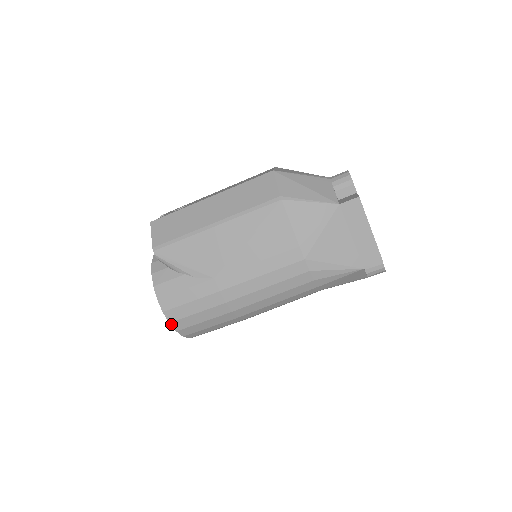
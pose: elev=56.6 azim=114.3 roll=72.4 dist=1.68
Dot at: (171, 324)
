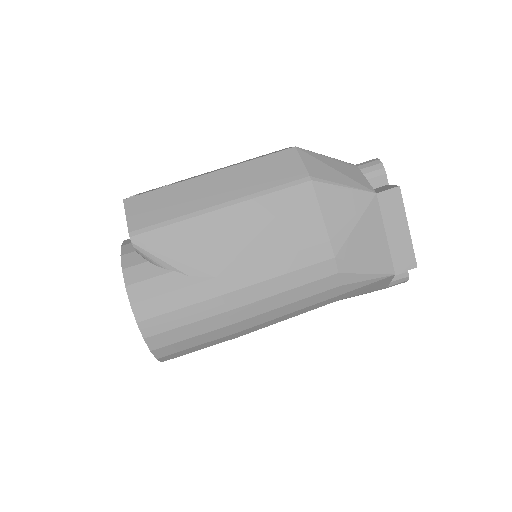
Dot at: (146, 340)
